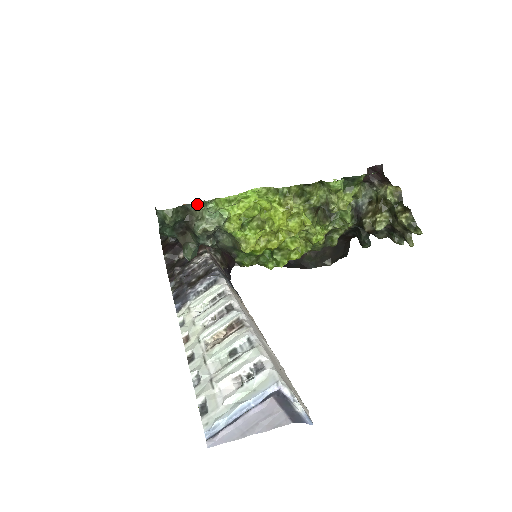
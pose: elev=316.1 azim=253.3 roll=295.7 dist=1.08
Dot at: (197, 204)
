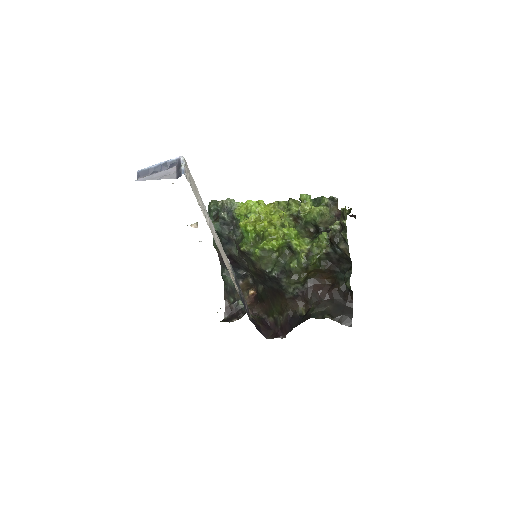
Dot at: occluded
